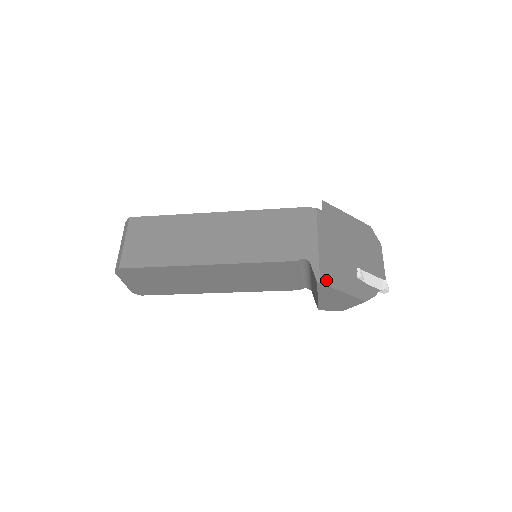
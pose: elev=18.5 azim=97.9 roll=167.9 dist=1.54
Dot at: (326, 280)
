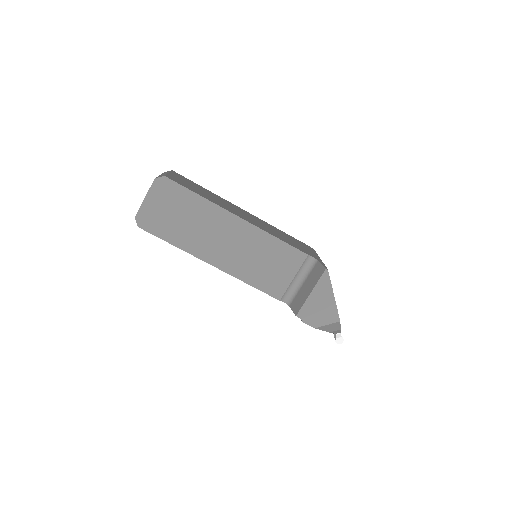
Dot at: occluded
